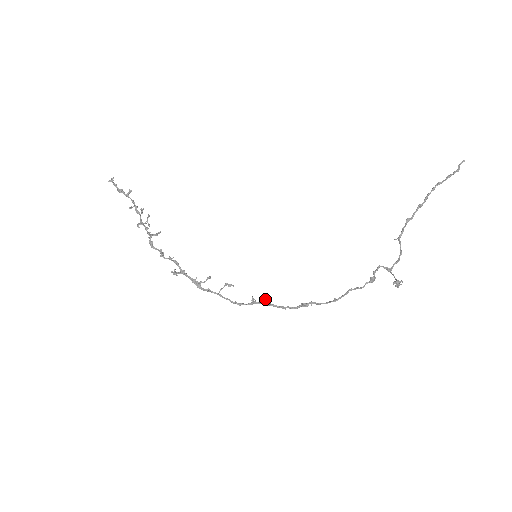
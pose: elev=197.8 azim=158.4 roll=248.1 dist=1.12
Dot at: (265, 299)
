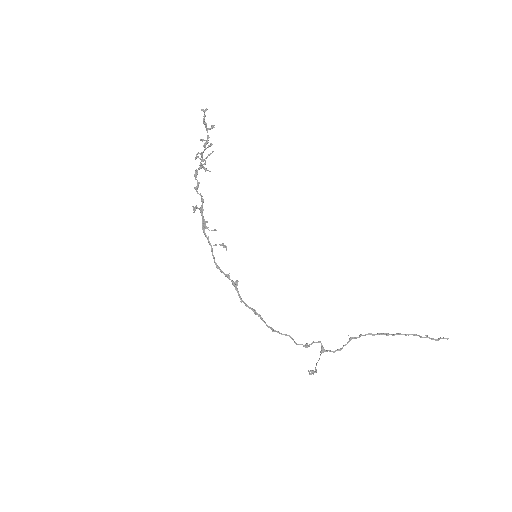
Dot at: (237, 281)
